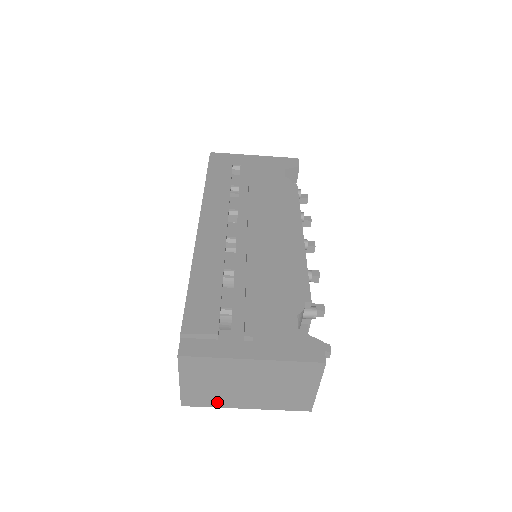
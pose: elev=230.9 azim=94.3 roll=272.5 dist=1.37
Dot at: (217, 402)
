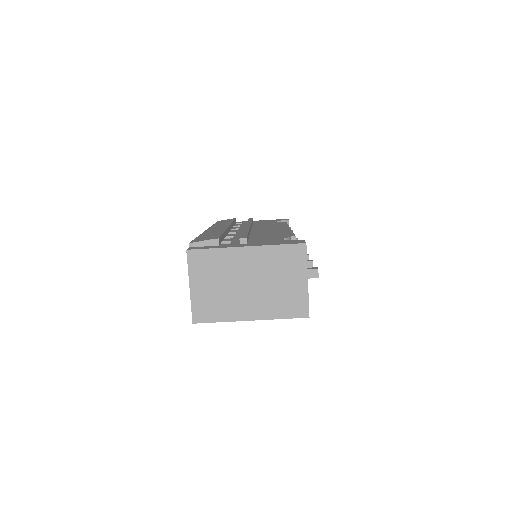
Dot at: (224, 313)
